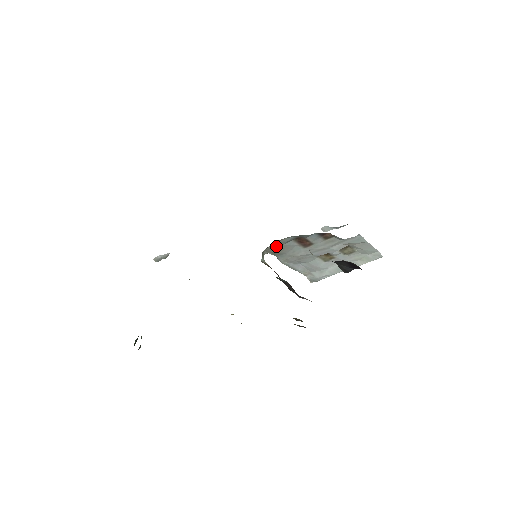
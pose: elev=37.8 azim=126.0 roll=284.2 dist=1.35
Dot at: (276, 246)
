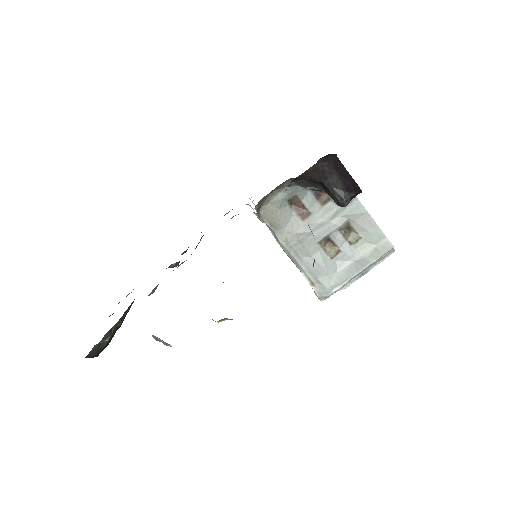
Dot at: (272, 209)
